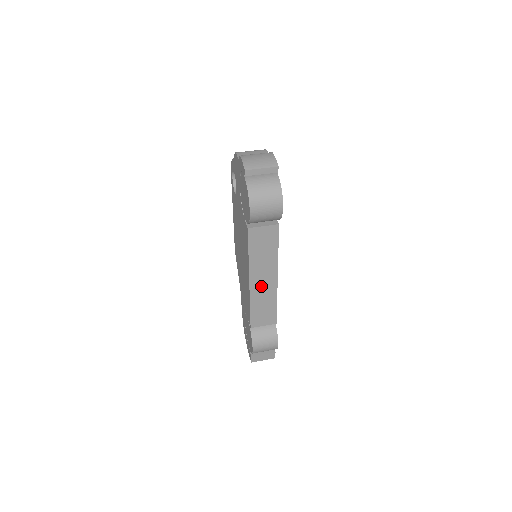
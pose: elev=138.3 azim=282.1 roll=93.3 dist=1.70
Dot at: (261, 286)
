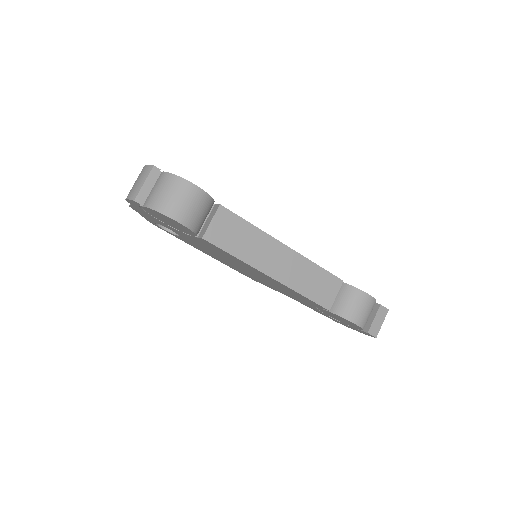
Dot at: (284, 268)
